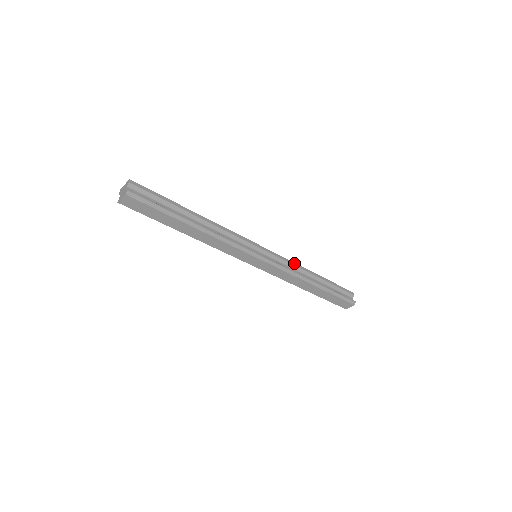
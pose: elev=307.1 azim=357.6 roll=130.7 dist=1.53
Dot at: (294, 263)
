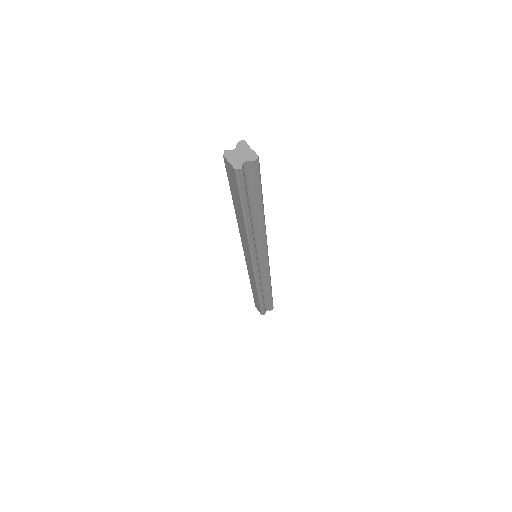
Dot at: (270, 278)
